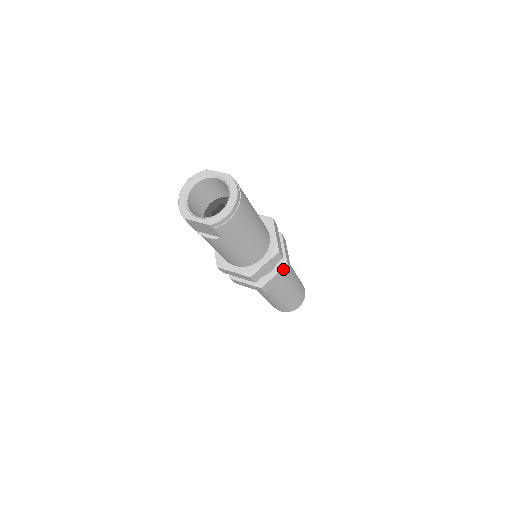
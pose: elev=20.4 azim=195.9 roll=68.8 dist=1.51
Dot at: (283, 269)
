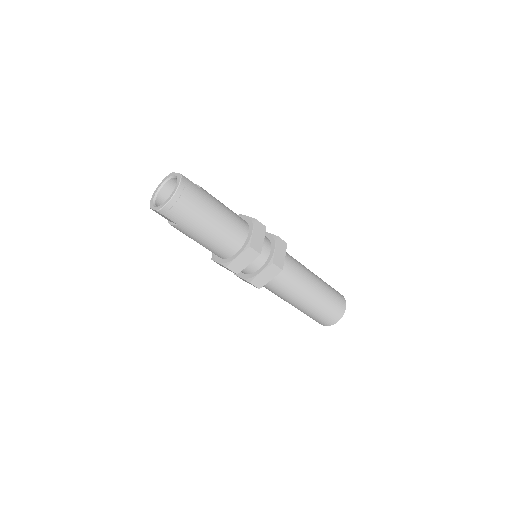
Dot at: (270, 267)
